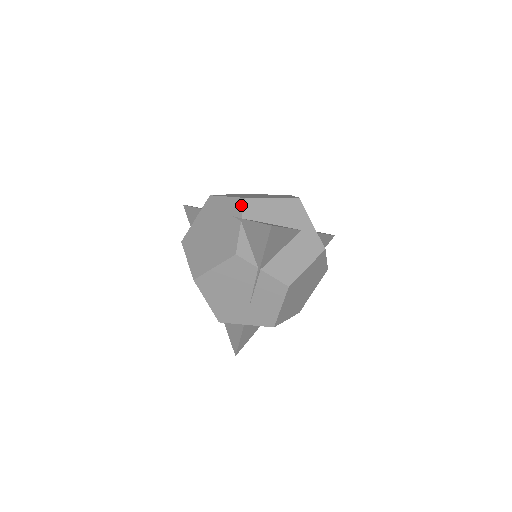
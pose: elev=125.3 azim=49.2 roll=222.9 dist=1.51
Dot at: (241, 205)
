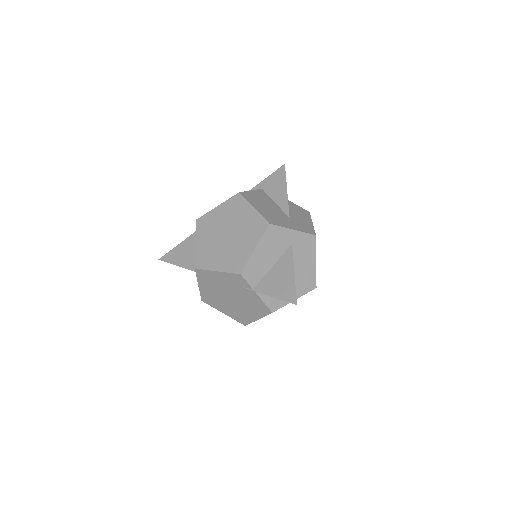
Dot at: (242, 280)
